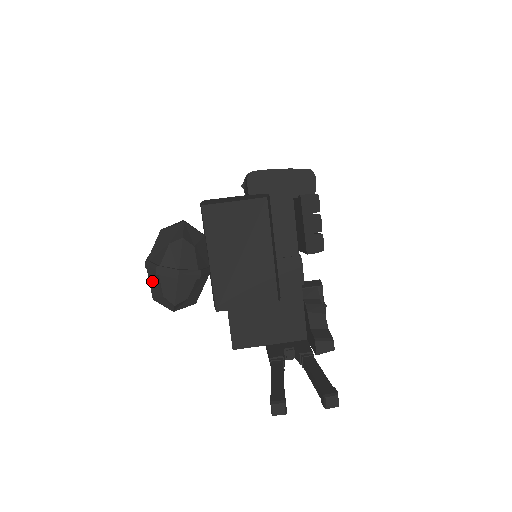
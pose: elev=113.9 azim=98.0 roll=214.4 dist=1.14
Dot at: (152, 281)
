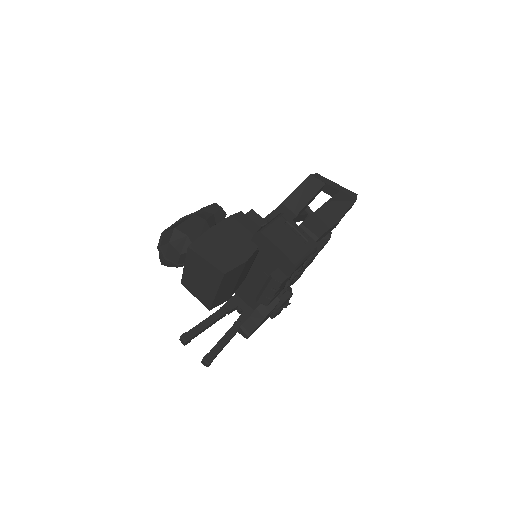
Dot at: occluded
